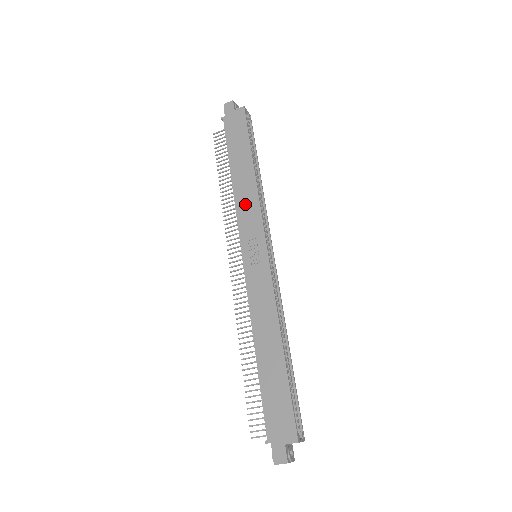
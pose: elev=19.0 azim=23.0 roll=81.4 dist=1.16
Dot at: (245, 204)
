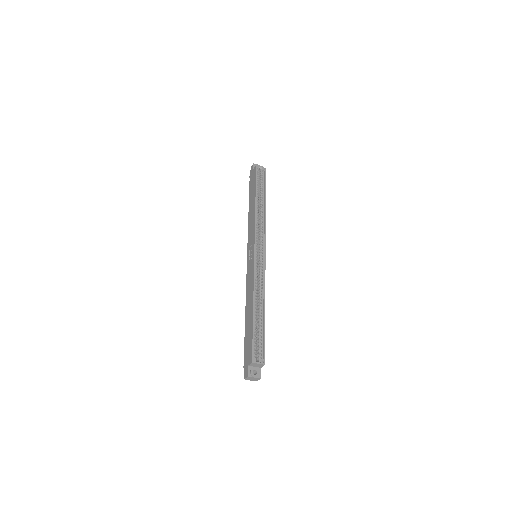
Dot at: (251, 226)
